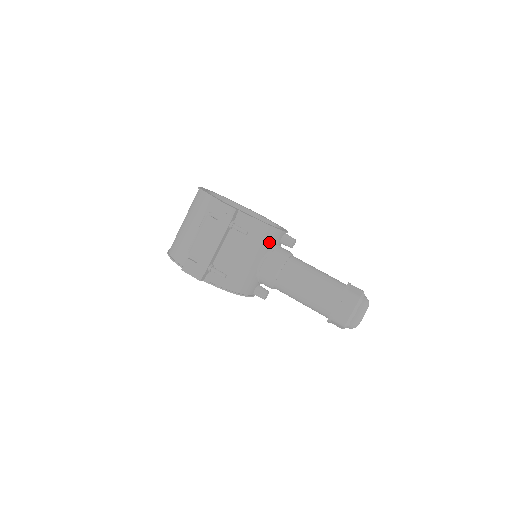
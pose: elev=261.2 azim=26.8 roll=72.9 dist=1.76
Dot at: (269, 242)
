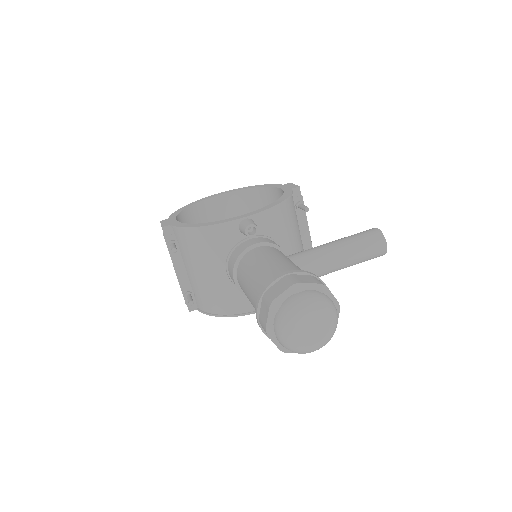
Dot at: (218, 244)
